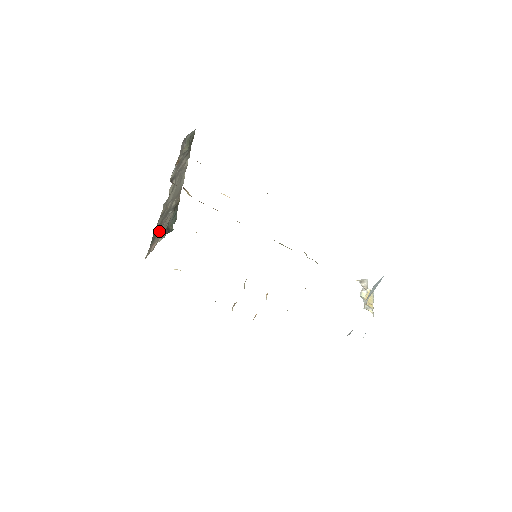
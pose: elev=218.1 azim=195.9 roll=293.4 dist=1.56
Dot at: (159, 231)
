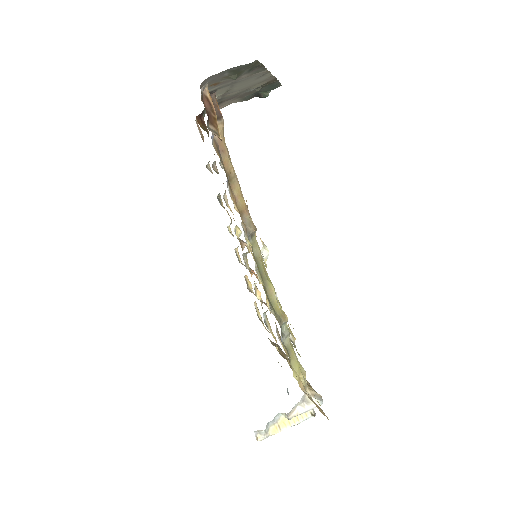
Dot at: (228, 100)
